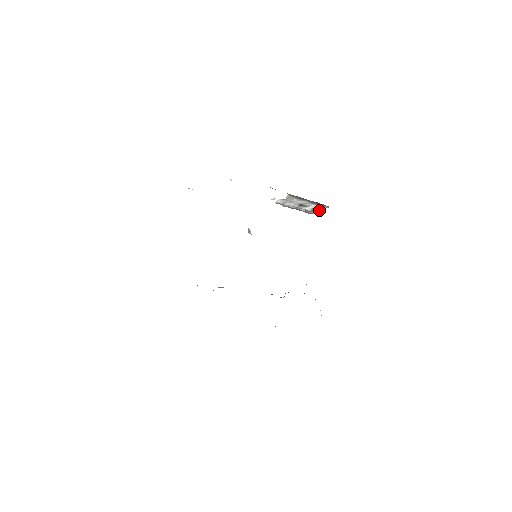
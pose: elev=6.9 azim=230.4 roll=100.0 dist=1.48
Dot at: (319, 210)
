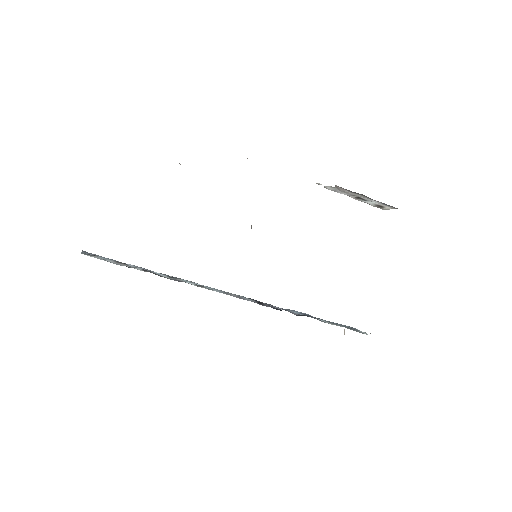
Dot at: (386, 208)
